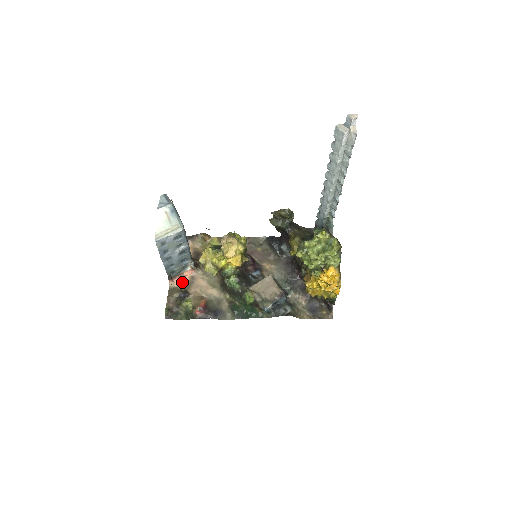
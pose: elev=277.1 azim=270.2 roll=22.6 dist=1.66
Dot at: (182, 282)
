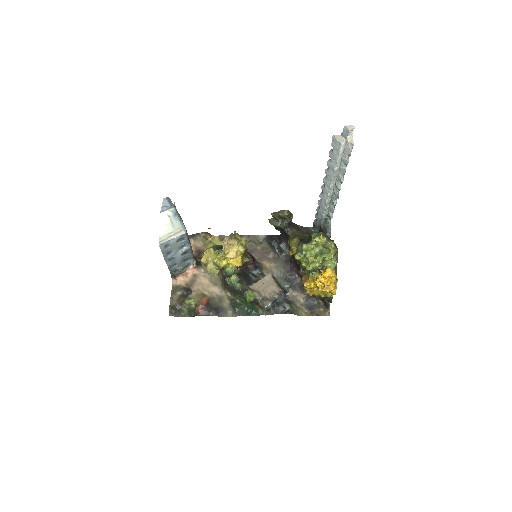
Dot at: (185, 280)
